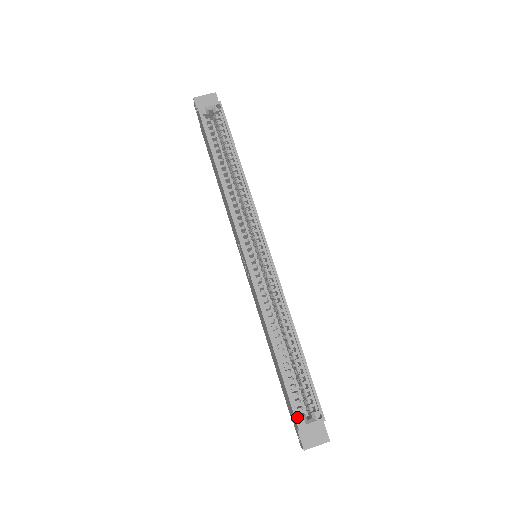
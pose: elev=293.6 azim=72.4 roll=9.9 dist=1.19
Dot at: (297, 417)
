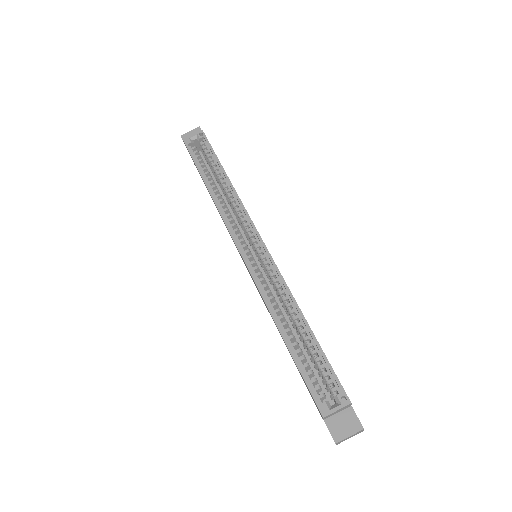
Dot at: (318, 404)
